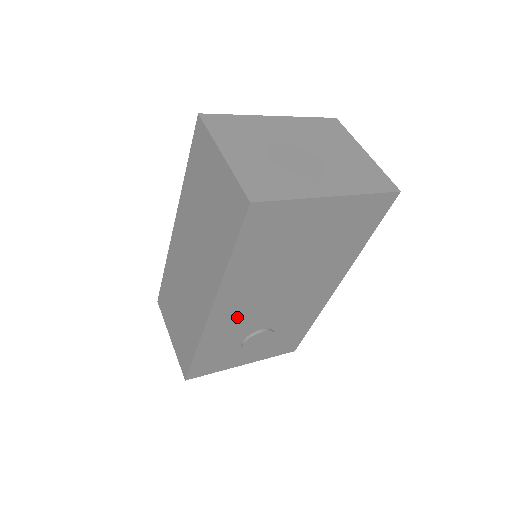
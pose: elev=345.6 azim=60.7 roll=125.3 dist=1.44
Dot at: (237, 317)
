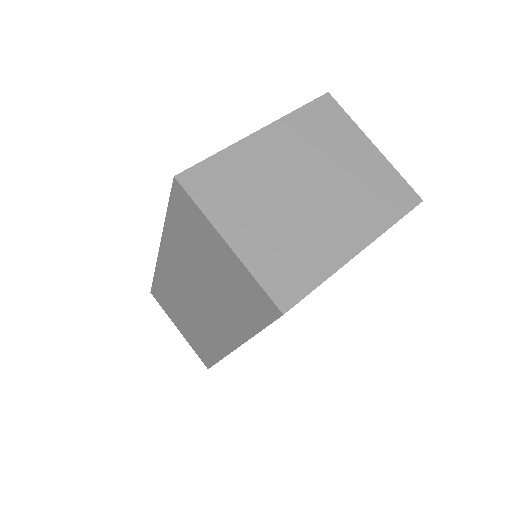
Dot at: occluded
